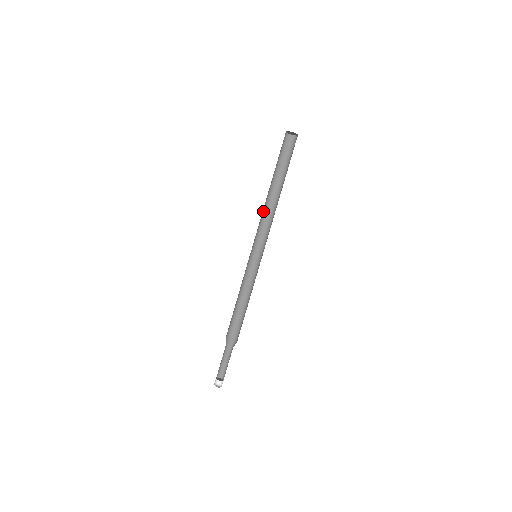
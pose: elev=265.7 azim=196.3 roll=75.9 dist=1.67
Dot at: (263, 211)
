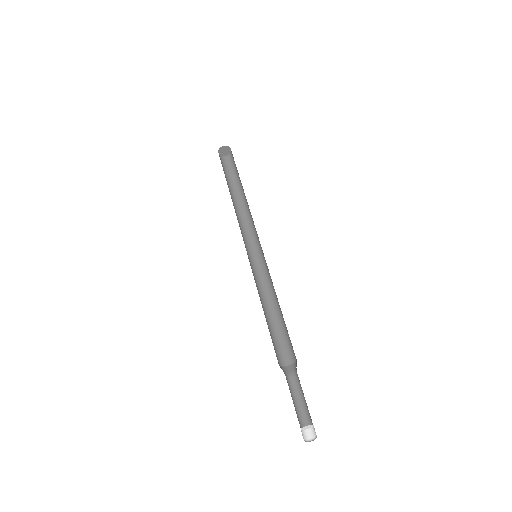
Dot at: (239, 219)
